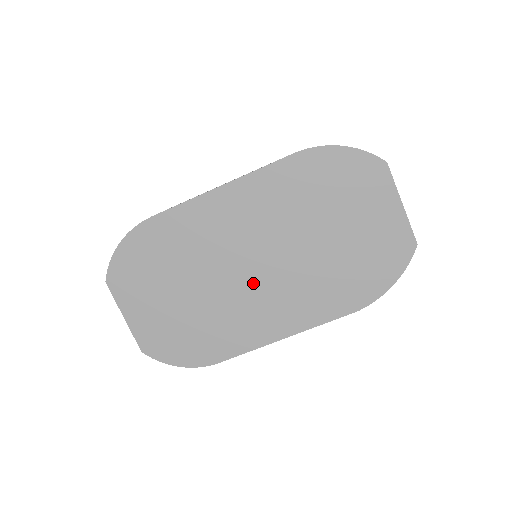
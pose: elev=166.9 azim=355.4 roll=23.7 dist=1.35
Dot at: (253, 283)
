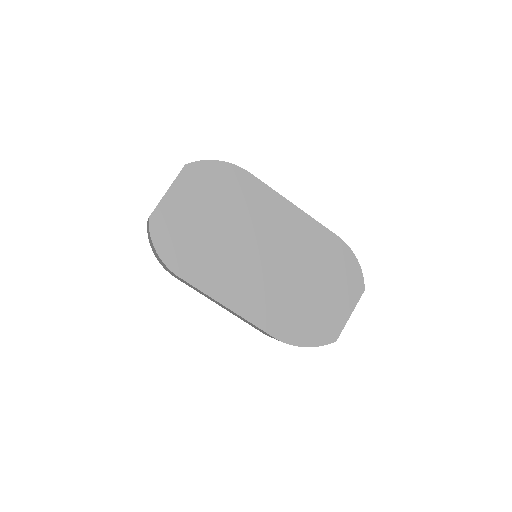
Dot at: (251, 263)
